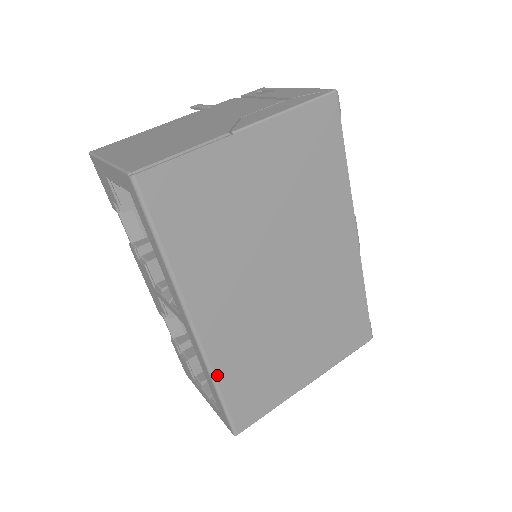
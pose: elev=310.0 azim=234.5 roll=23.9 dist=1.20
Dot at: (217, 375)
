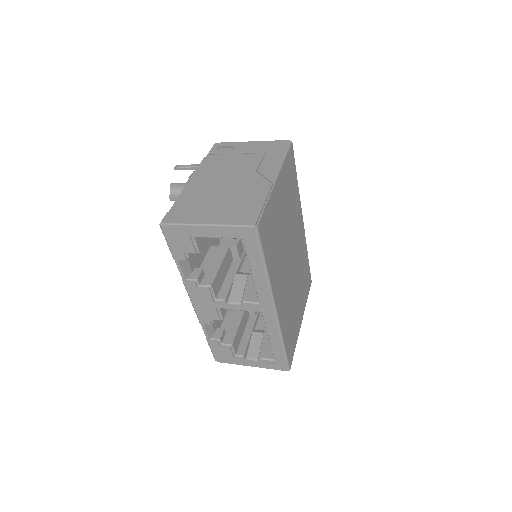
Dot at: (283, 334)
